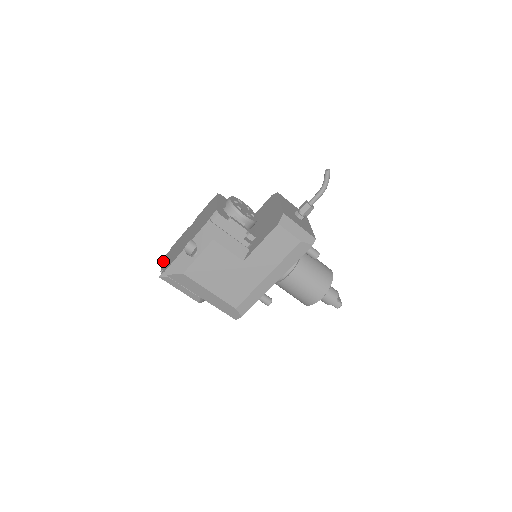
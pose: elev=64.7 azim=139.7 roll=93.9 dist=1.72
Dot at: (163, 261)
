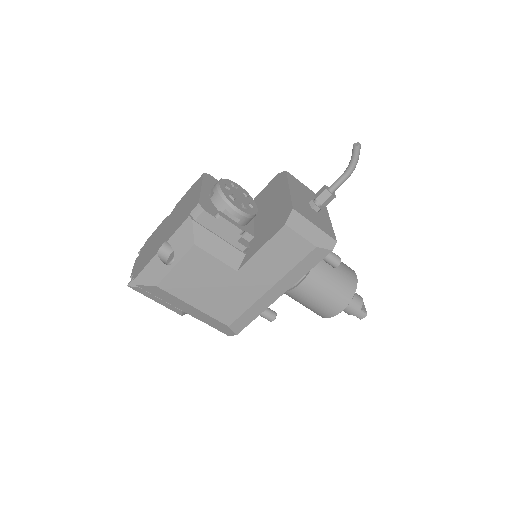
Dot at: (135, 260)
